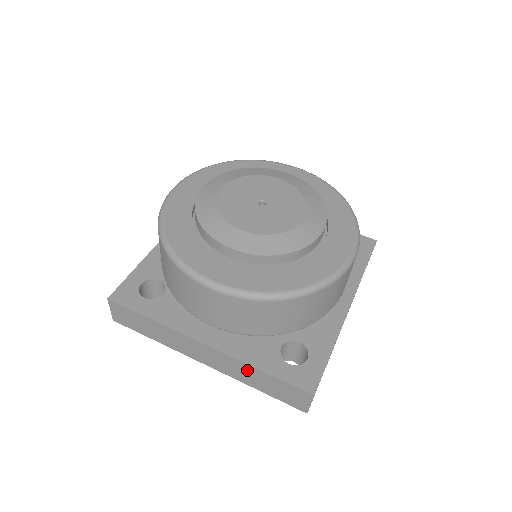
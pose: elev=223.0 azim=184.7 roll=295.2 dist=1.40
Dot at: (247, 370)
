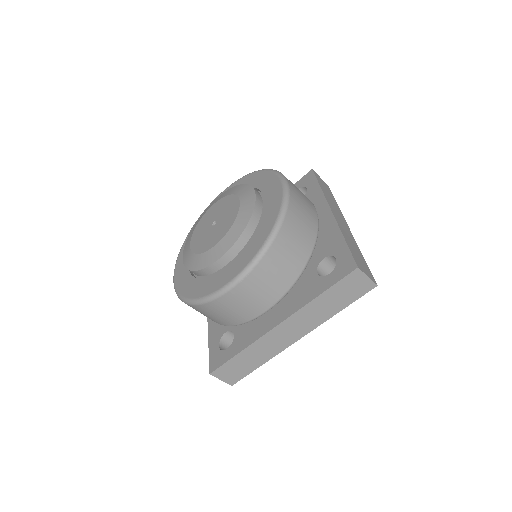
Dot at: (315, 307)
